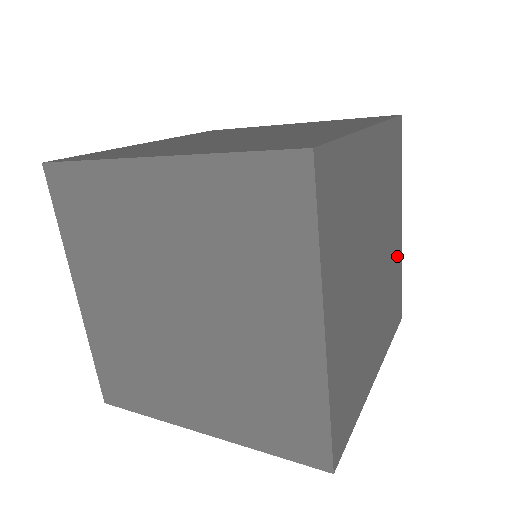
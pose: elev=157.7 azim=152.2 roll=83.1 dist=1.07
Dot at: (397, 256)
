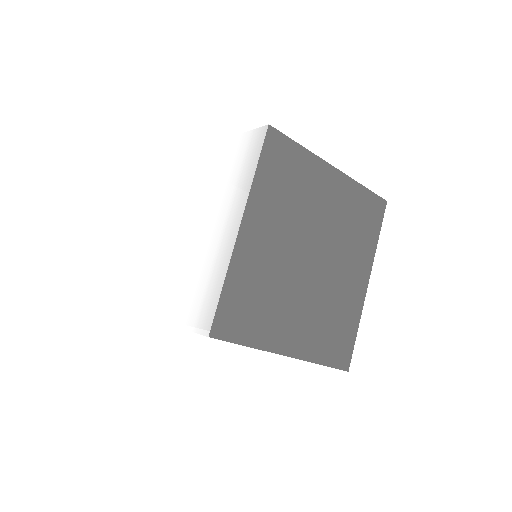
Dot at: occluded
